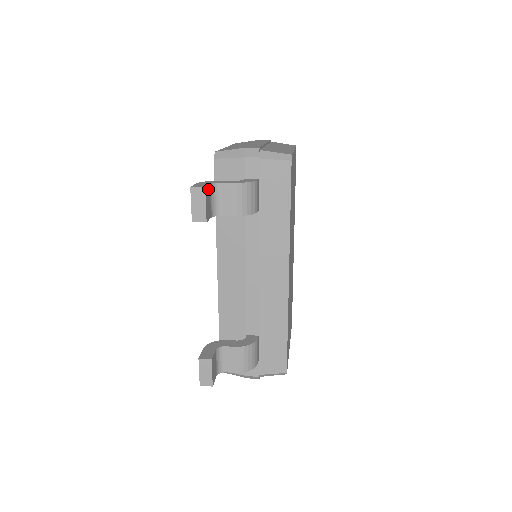
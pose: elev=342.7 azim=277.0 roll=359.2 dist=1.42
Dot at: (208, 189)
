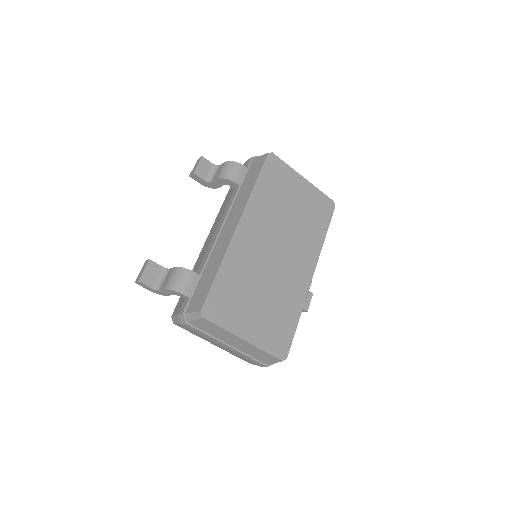
Dot at: (208, 163)
